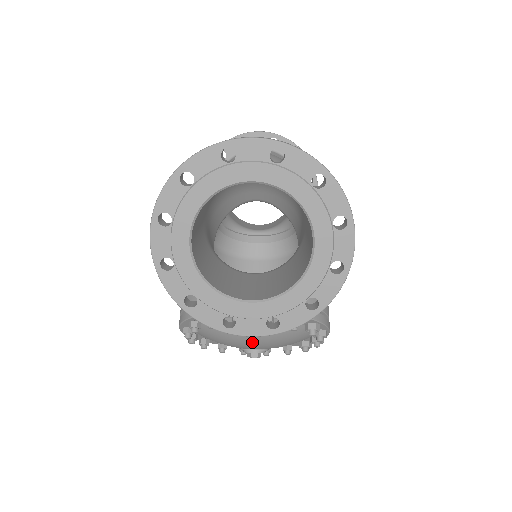
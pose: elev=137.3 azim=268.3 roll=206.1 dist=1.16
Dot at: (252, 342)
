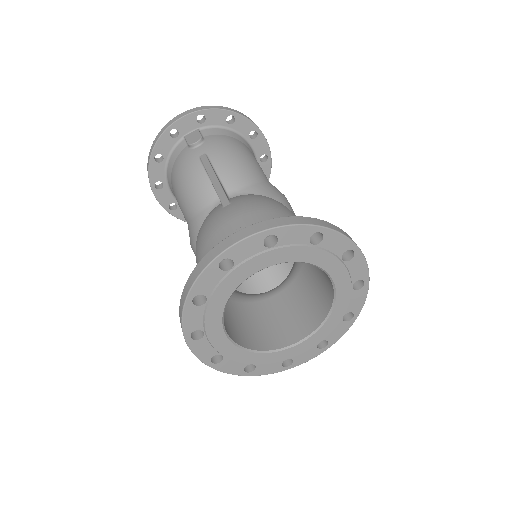
Dot at: occluded
